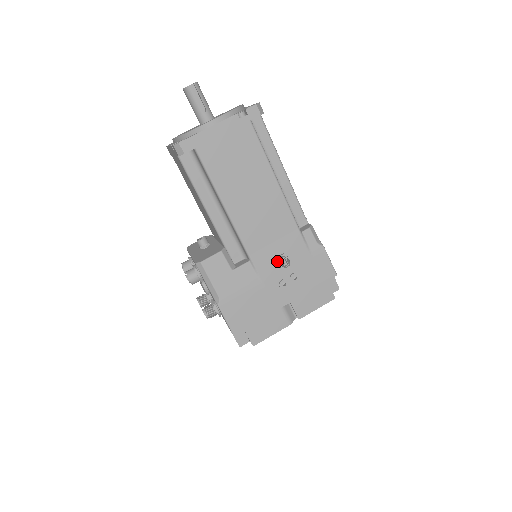
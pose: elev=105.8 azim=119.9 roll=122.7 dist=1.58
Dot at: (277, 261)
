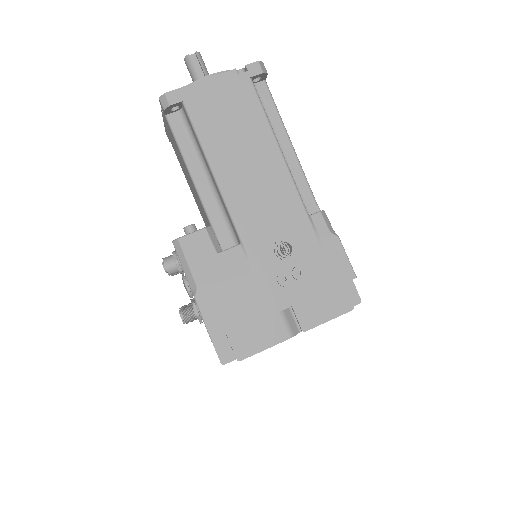
Dot at: (275, 247)
